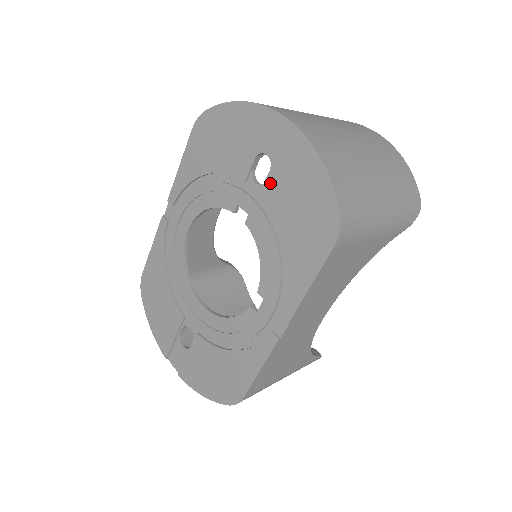
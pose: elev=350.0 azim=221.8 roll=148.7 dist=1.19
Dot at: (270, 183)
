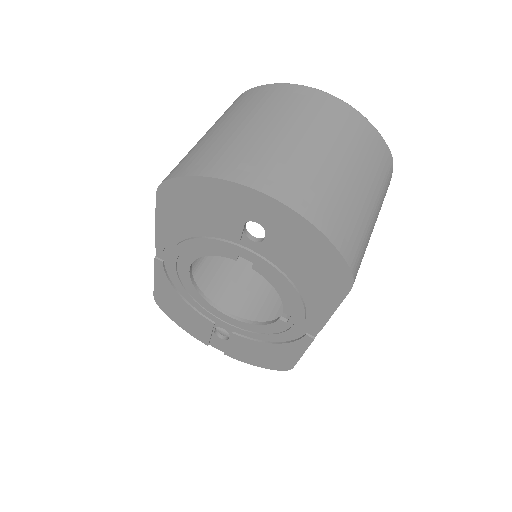
Dot at: (269, 244)
